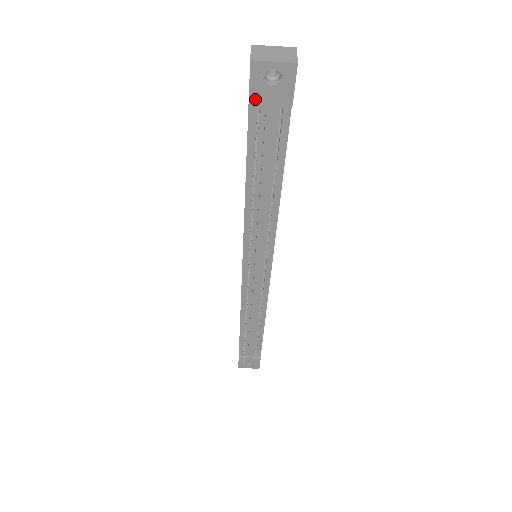
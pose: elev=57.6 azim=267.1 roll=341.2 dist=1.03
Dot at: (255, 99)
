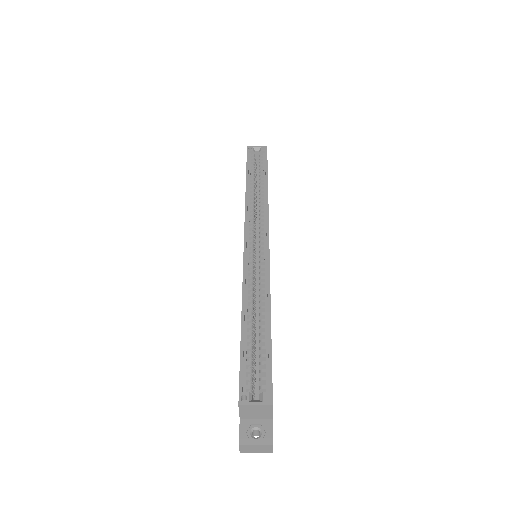
Dot at: occluded
